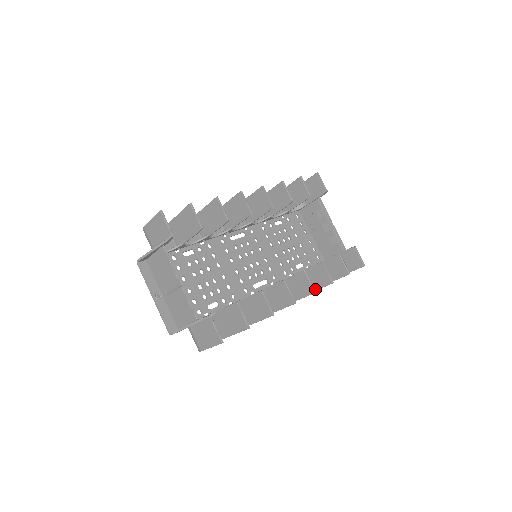
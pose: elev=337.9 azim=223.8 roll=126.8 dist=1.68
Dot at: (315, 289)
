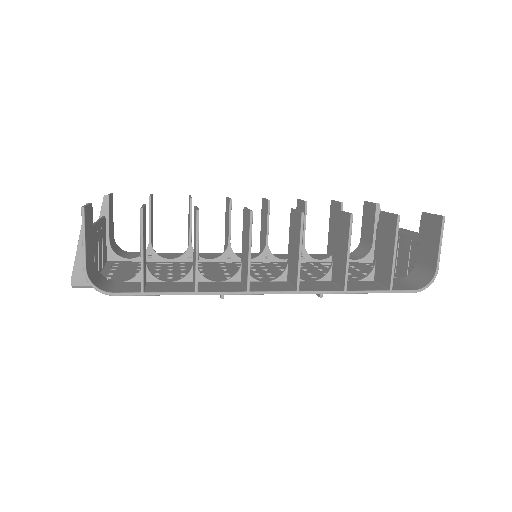
Dot at: (346, 255)
